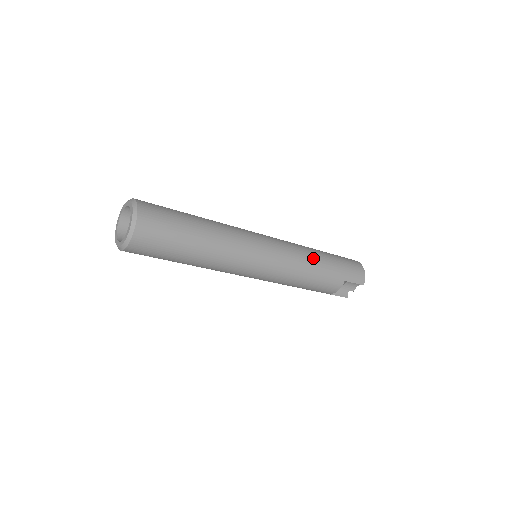
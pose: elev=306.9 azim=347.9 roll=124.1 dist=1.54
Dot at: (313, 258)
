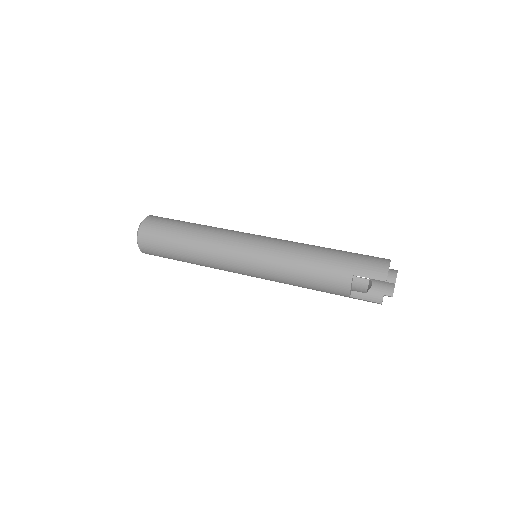
Dot at: (307, 251)
